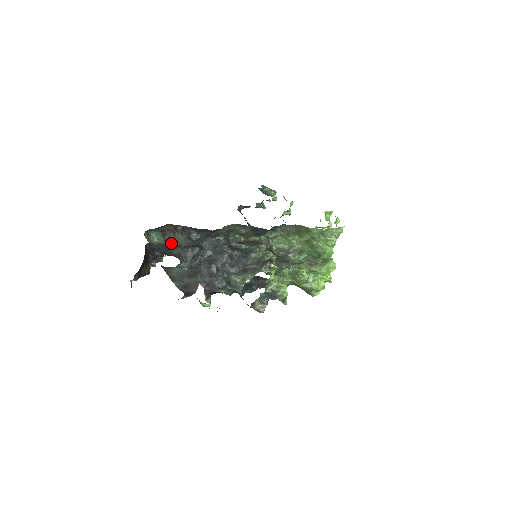
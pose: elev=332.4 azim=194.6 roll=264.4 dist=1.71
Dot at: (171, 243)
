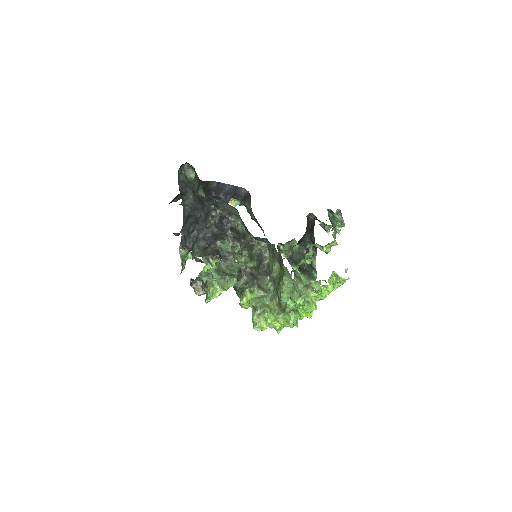
Dot at: occluded
